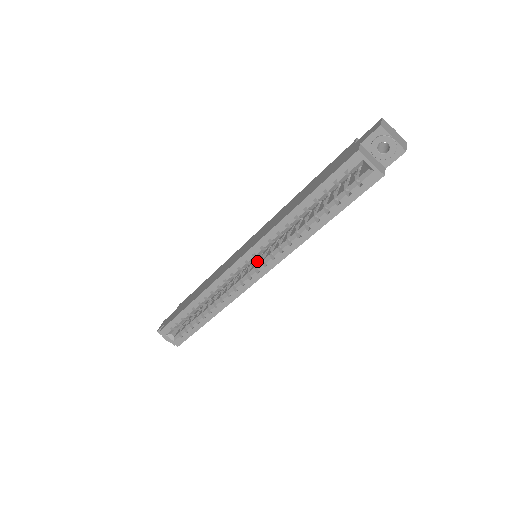
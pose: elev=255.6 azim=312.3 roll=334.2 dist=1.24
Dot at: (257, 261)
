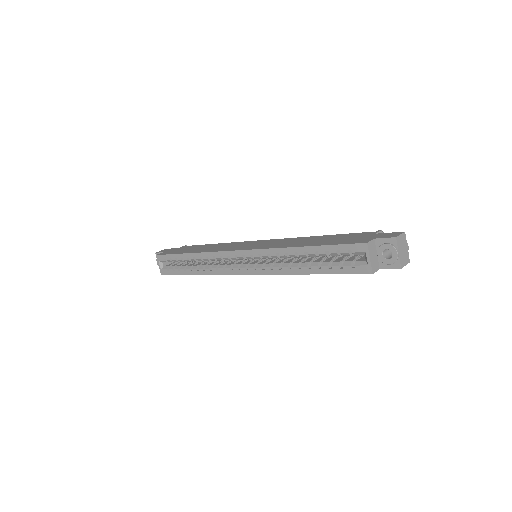
Dot at: (252, 261)
